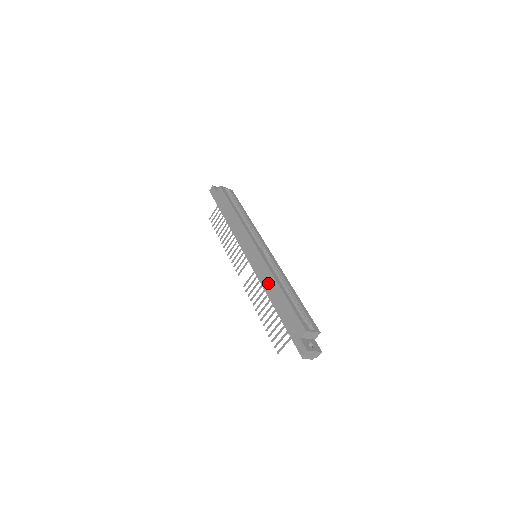
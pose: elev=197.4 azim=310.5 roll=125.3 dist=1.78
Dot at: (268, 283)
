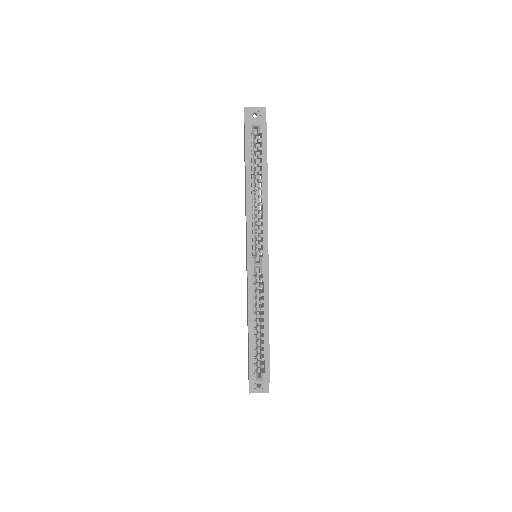
Dot at: (247, 307)
